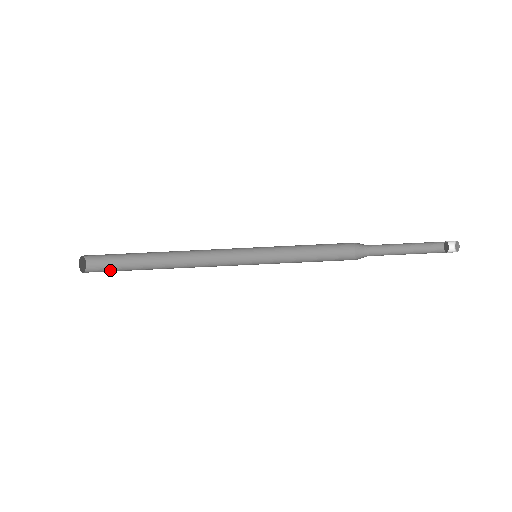
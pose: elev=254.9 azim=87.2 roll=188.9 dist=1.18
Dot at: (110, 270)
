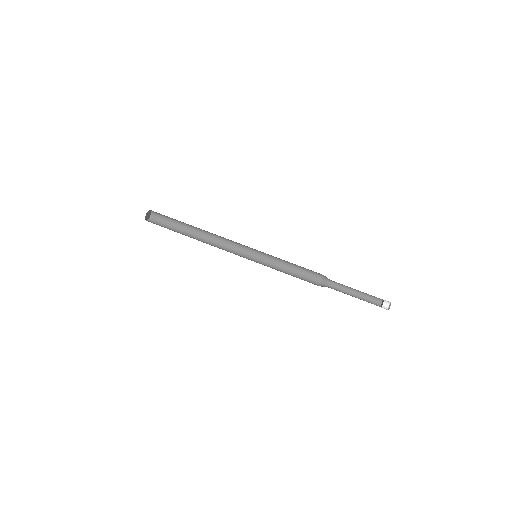
Dot at: (161, 226)
